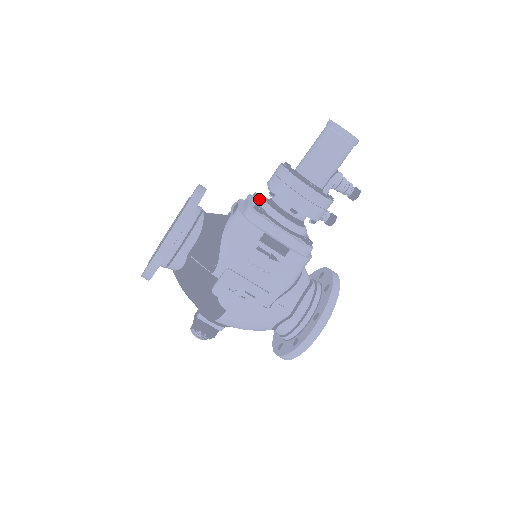
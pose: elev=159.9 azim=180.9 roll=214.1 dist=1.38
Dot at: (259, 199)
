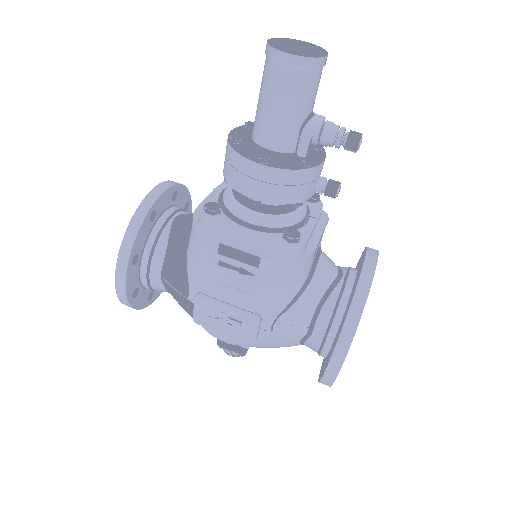
Dot at: occluded
